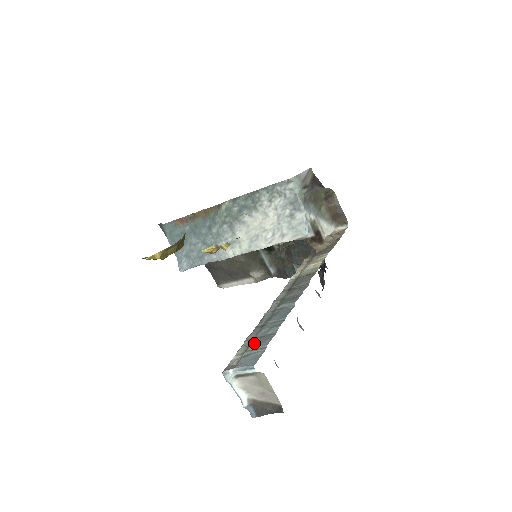
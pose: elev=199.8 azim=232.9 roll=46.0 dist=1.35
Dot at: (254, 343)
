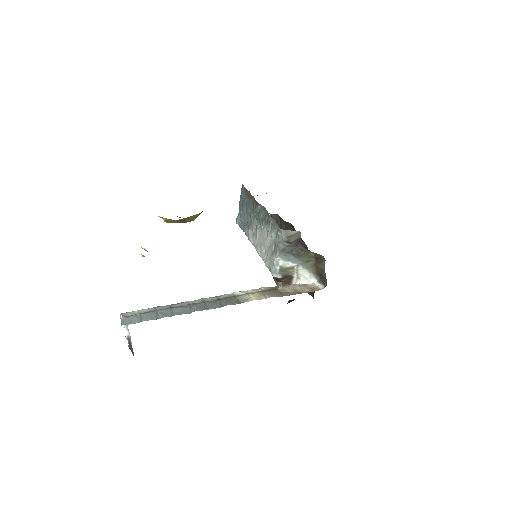
Dot at: (147, 313)
